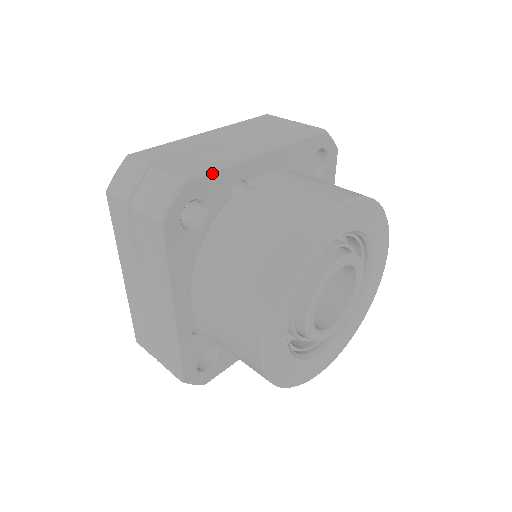
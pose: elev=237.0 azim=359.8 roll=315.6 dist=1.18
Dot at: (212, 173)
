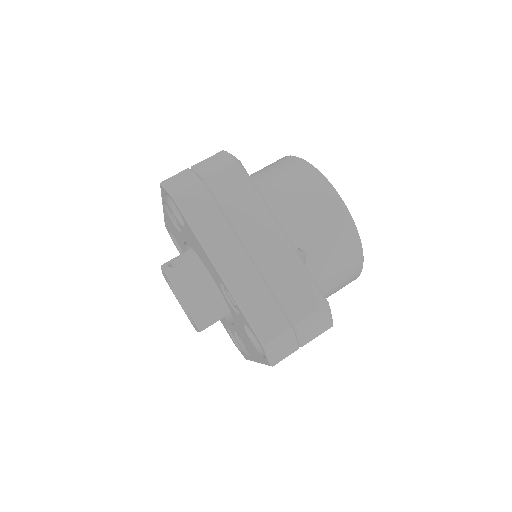
Dot at: occluded
